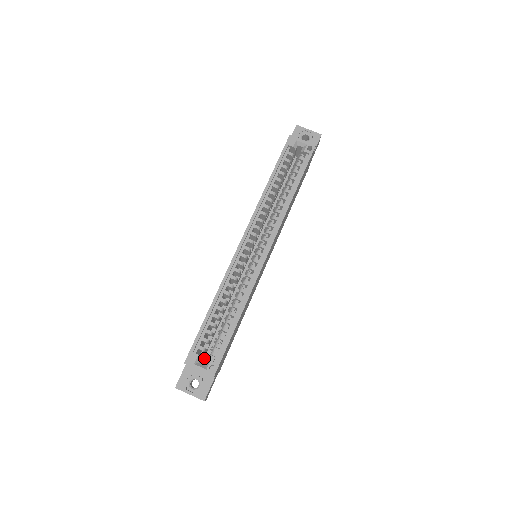
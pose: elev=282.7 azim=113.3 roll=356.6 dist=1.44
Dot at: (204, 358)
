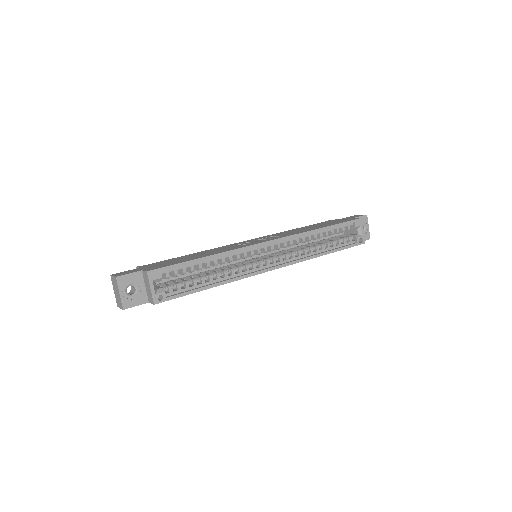
Dot at: occluded
